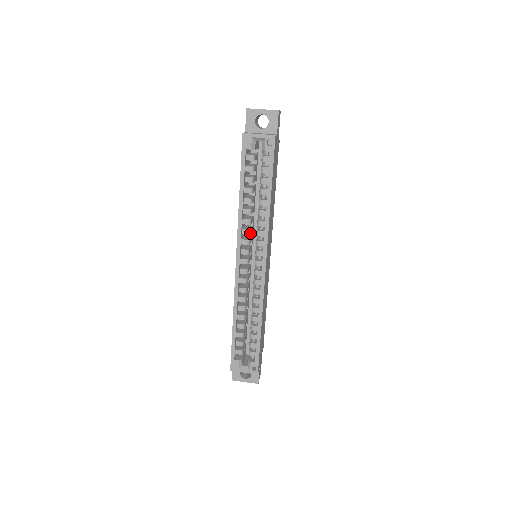
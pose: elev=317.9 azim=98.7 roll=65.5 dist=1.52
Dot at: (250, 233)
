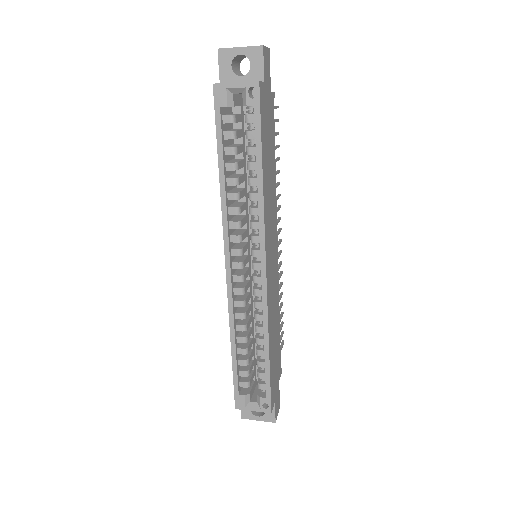
Dot at: (241, 226)
